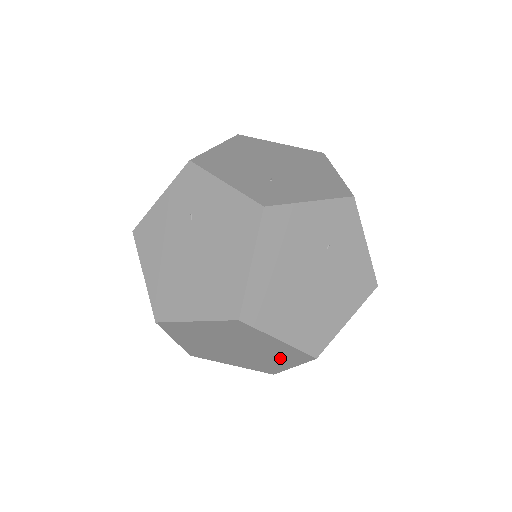
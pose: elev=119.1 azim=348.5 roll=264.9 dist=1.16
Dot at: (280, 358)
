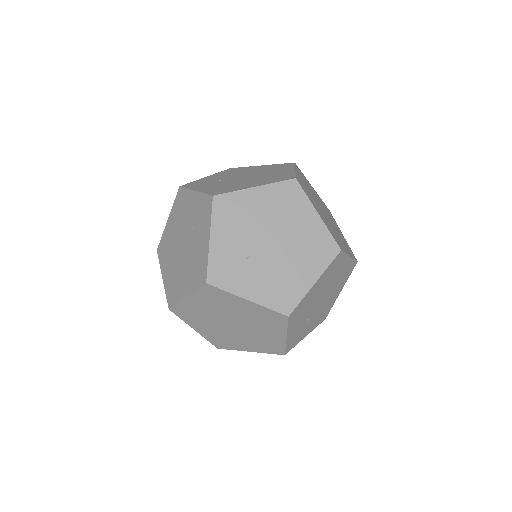
Dot at: occluded
